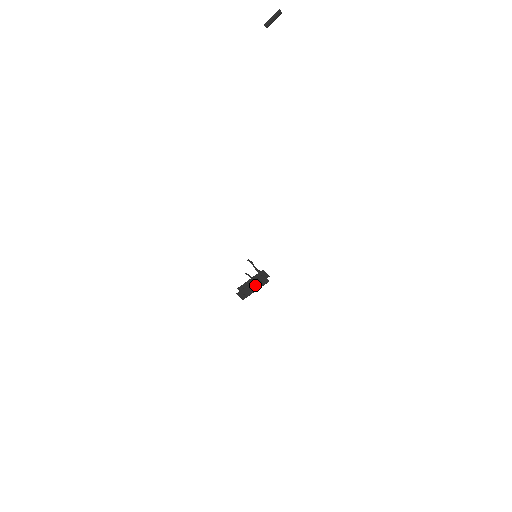
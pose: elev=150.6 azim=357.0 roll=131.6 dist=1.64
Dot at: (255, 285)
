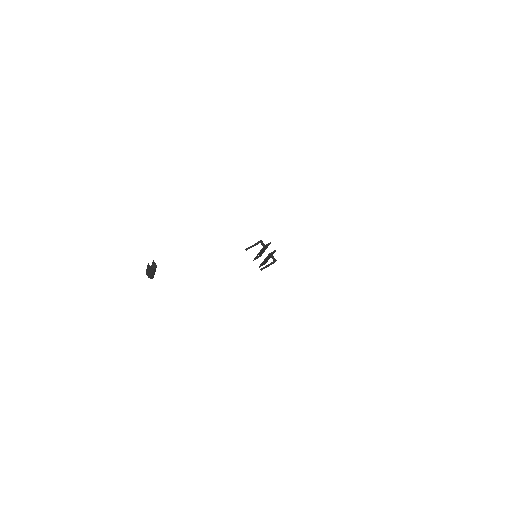
Dot at: (268, 258)
